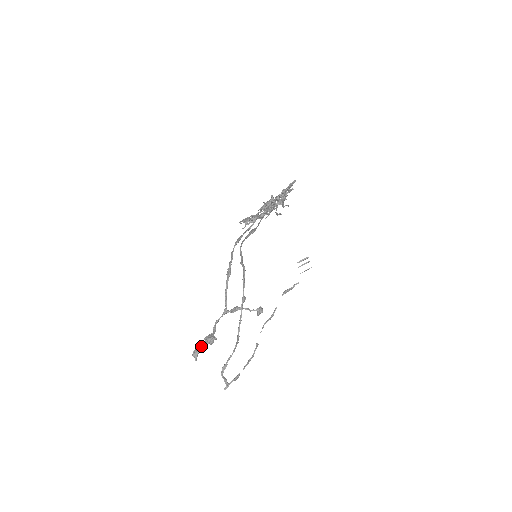
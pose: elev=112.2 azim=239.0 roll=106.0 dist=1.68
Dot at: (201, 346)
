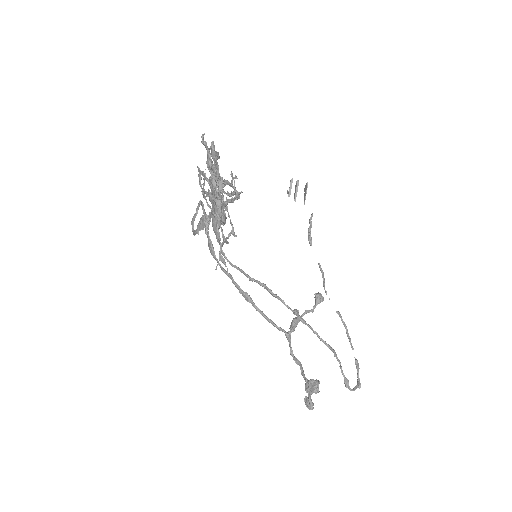
Dot at: (309, 397)
